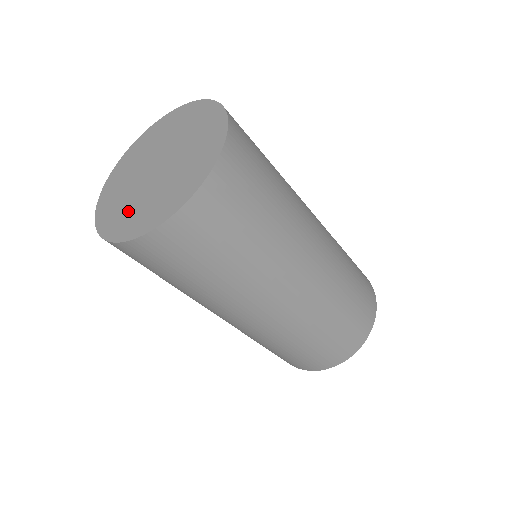
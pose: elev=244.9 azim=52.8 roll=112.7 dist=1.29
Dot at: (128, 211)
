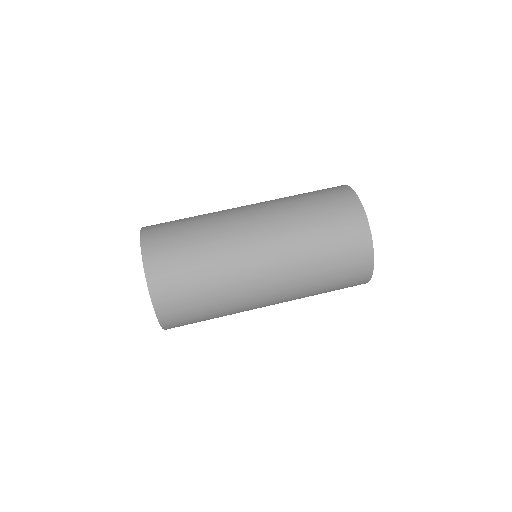
Dot at: occluded
